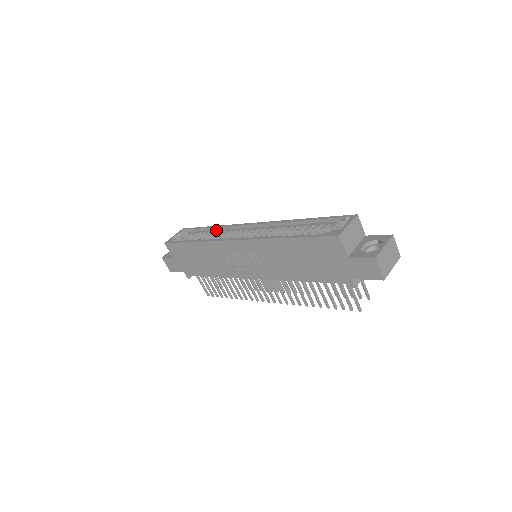
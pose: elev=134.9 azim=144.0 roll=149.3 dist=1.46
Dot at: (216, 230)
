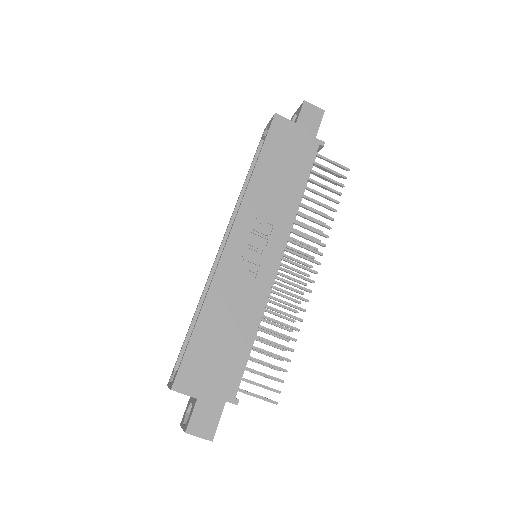
Dot at: occluded
